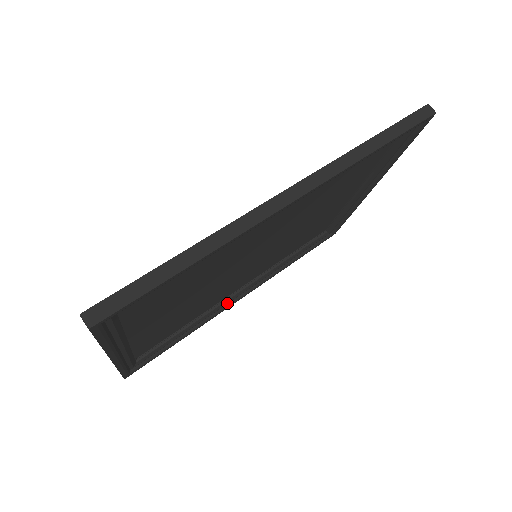
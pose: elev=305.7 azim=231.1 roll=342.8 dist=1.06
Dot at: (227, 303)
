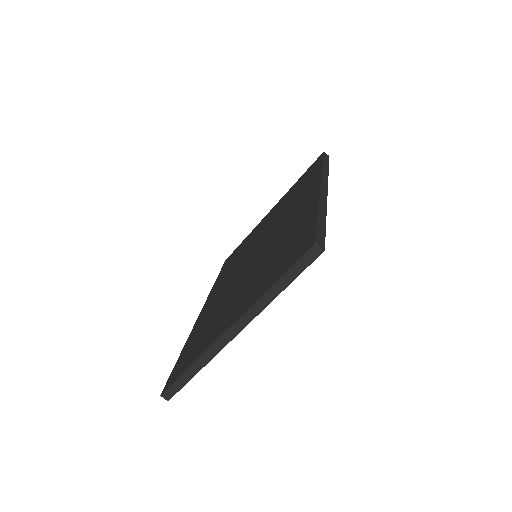
Dot at: occluded
